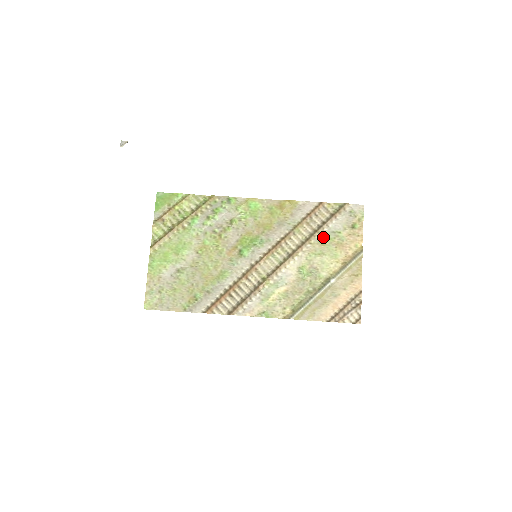
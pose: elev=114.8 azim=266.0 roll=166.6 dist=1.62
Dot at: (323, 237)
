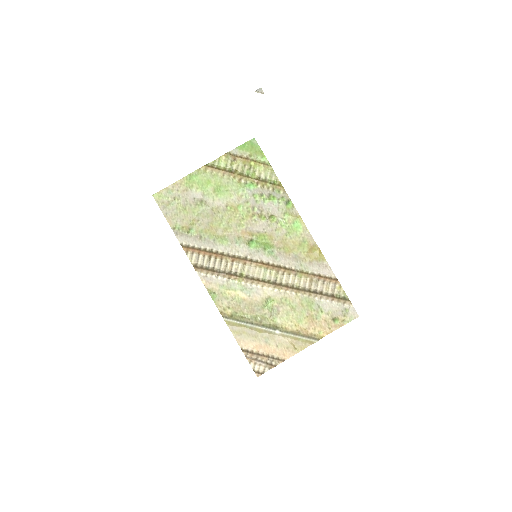
Dot at: (309, 300)
